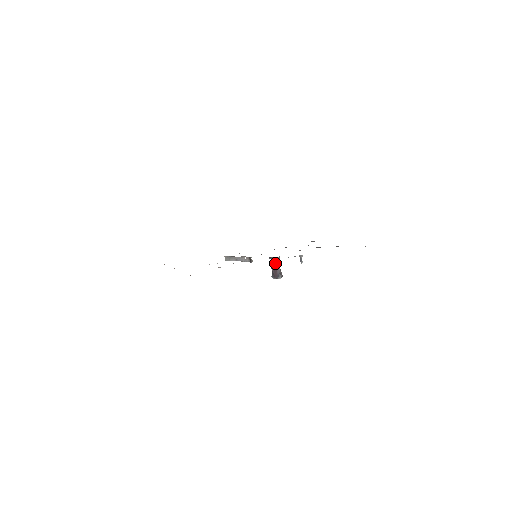
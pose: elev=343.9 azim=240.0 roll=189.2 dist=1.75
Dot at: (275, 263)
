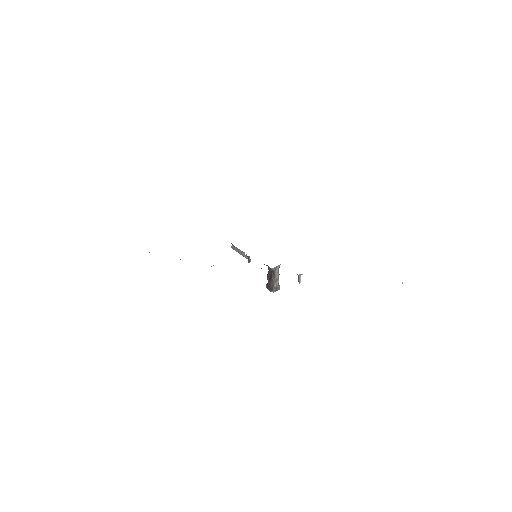
Dot at: (270, 273)
